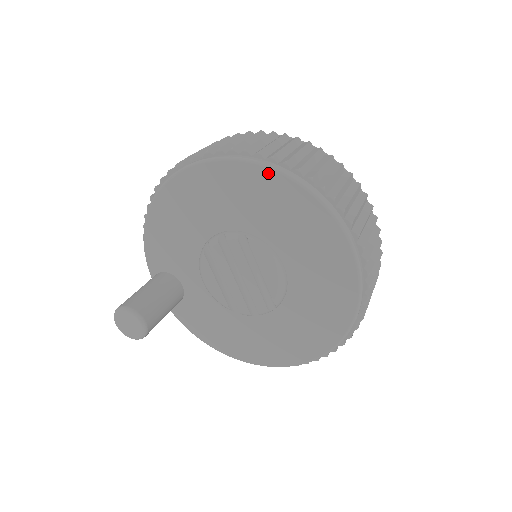
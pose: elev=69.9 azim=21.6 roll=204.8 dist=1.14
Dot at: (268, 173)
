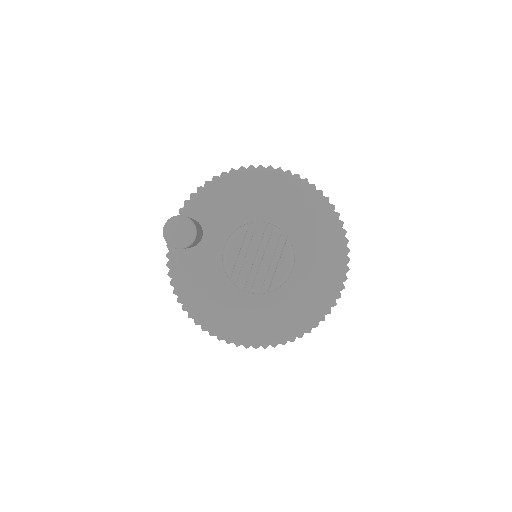
Dot at: (329, 211)
